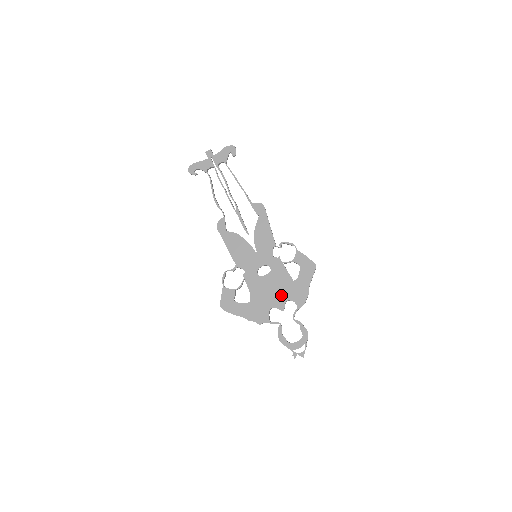
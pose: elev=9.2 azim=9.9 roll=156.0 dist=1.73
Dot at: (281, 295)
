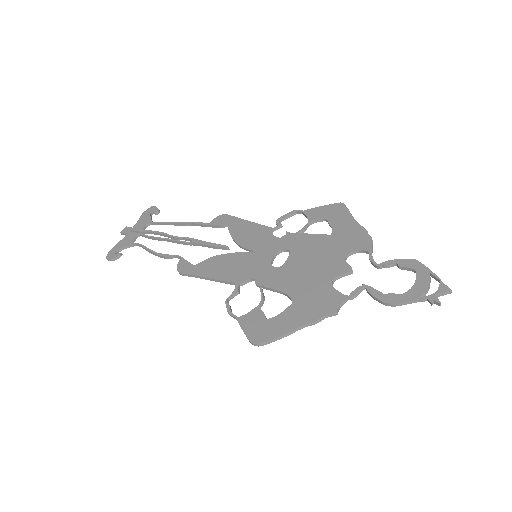
Dot at: (330, 259)
